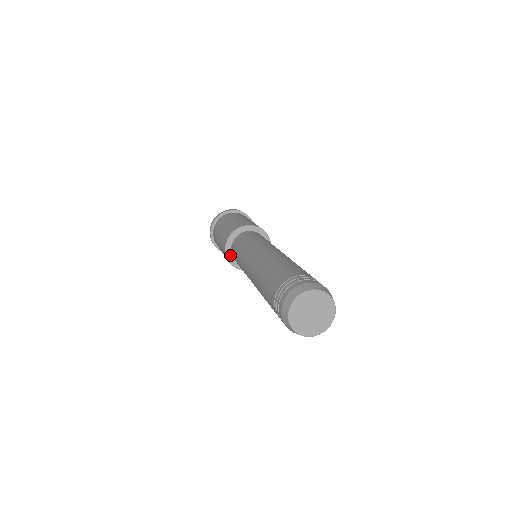
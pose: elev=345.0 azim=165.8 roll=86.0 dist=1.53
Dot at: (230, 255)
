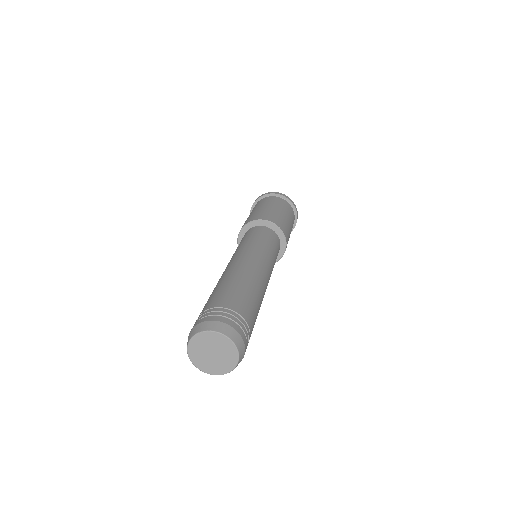
Dot at: occluded
